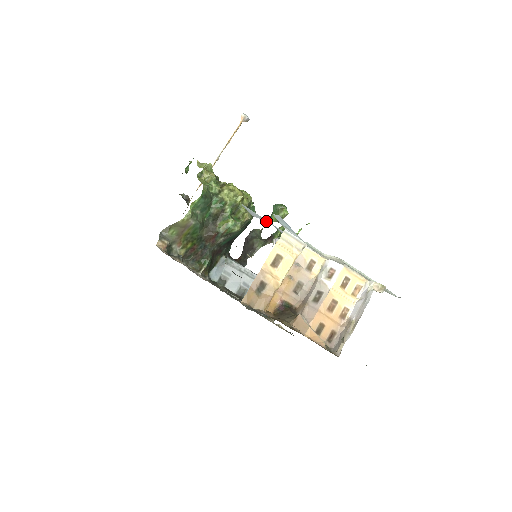
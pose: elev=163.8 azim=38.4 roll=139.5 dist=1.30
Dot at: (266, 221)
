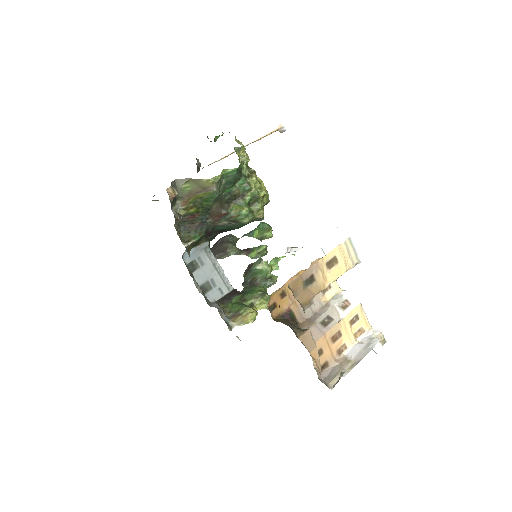
Dot at: occluded
